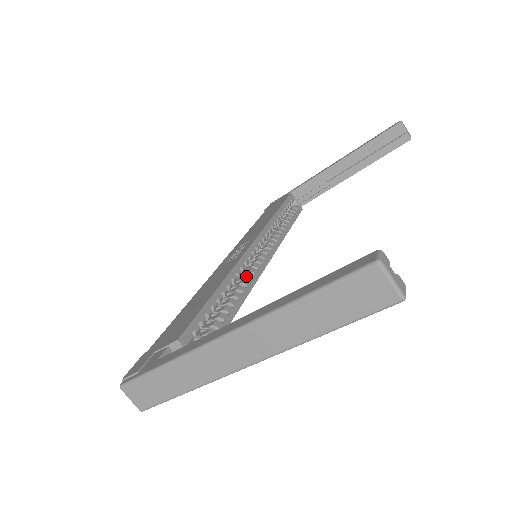
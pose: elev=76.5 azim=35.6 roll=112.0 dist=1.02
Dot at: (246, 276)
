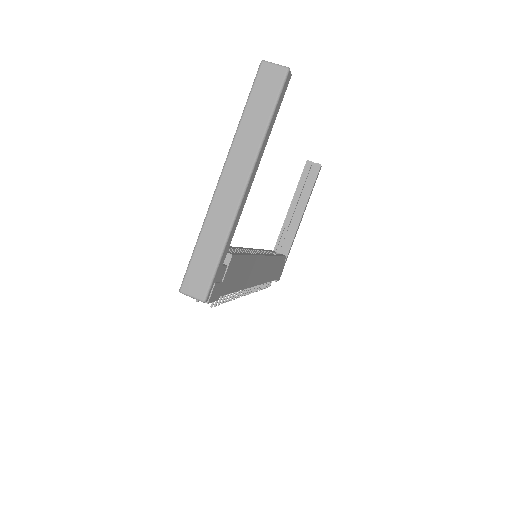
Dot at: occluded
